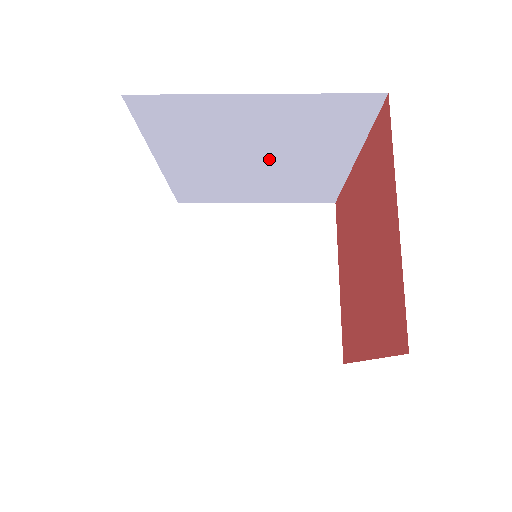
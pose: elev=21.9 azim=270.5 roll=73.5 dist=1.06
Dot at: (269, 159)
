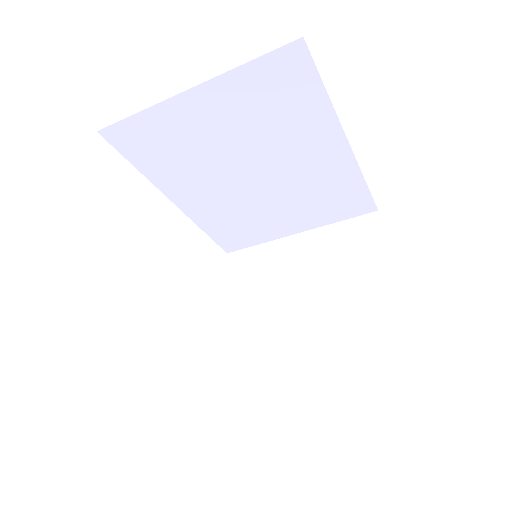
Dot at: (263, 167)
